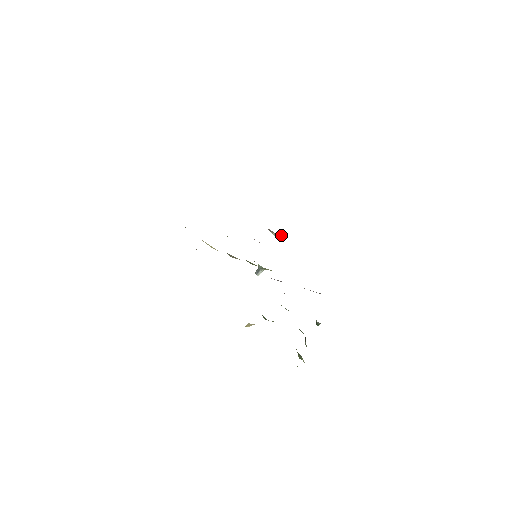
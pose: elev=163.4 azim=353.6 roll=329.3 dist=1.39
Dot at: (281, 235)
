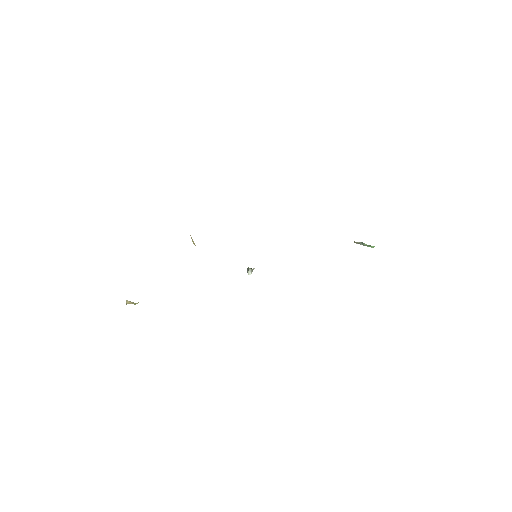
Dot at: (363, 243)
